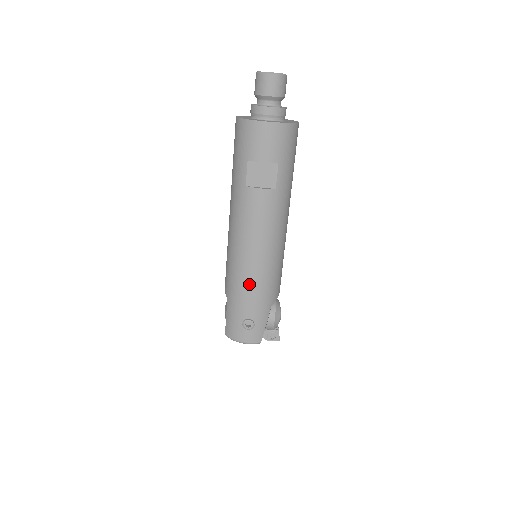
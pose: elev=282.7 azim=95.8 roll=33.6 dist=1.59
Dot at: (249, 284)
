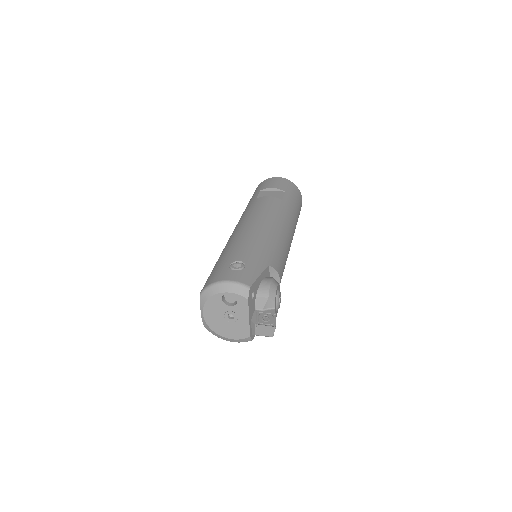
Dot at: (246, 239)
